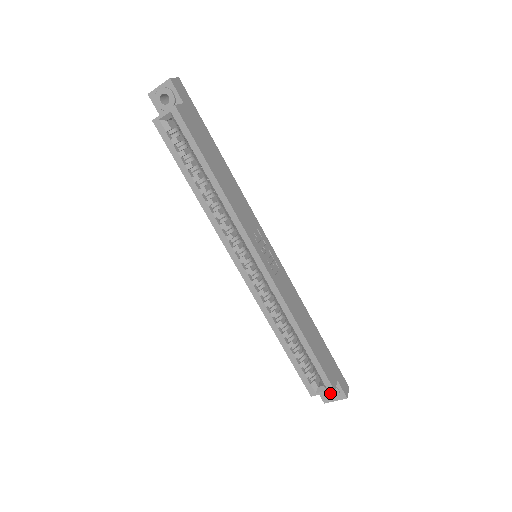
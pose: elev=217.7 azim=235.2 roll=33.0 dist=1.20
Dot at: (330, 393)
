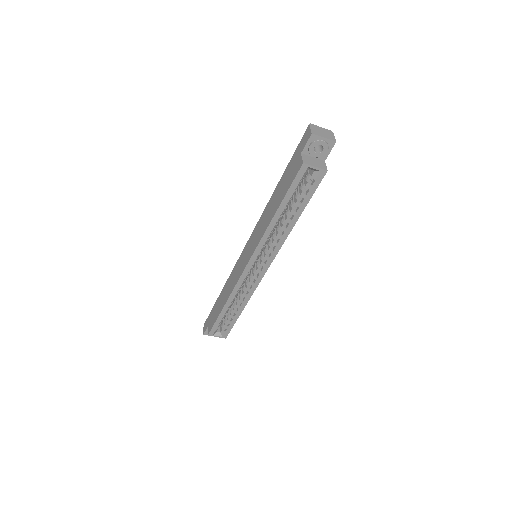
Dot at: occluded
